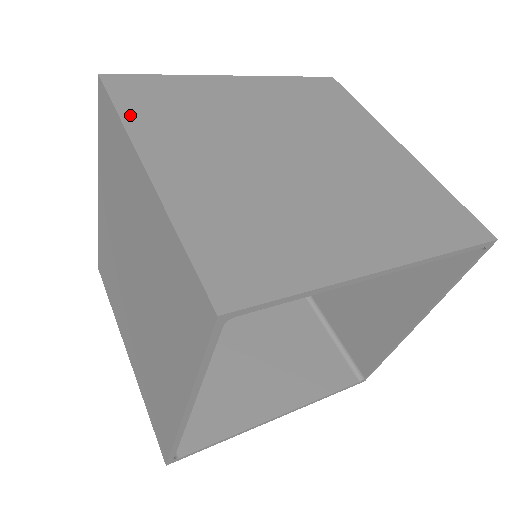
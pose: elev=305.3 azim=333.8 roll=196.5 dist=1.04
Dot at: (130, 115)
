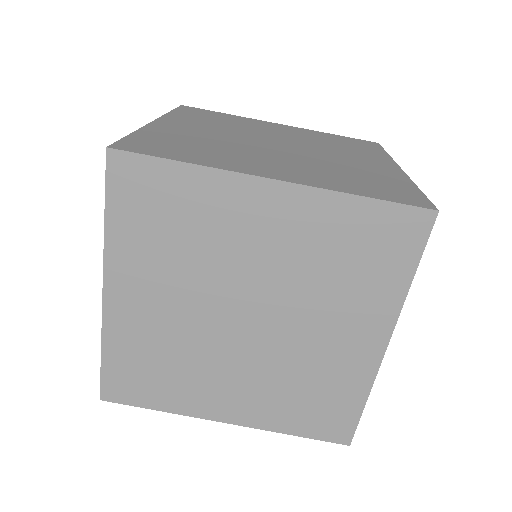
Dot at: (191, 160)
